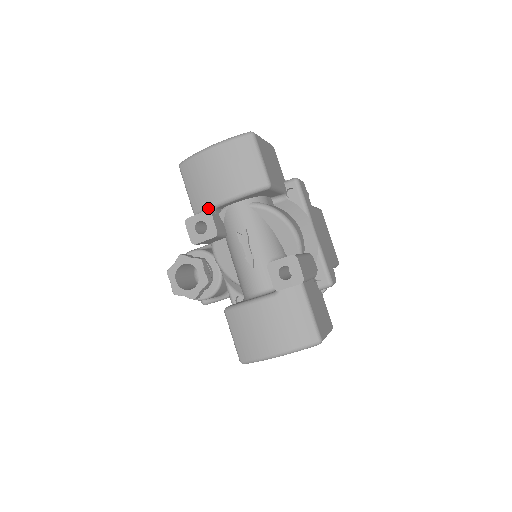
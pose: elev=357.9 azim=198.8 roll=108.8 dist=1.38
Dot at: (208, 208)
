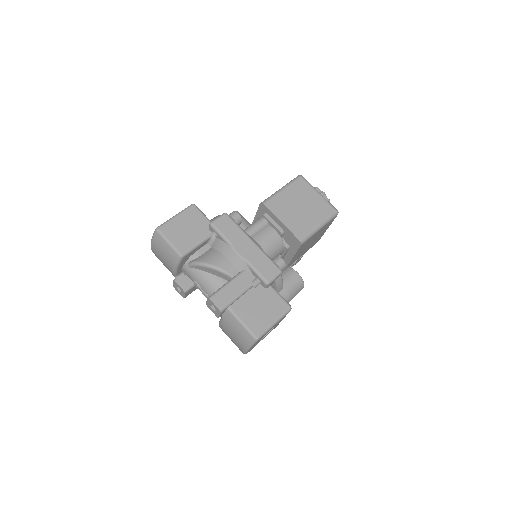
Dot at: (175, 277)
